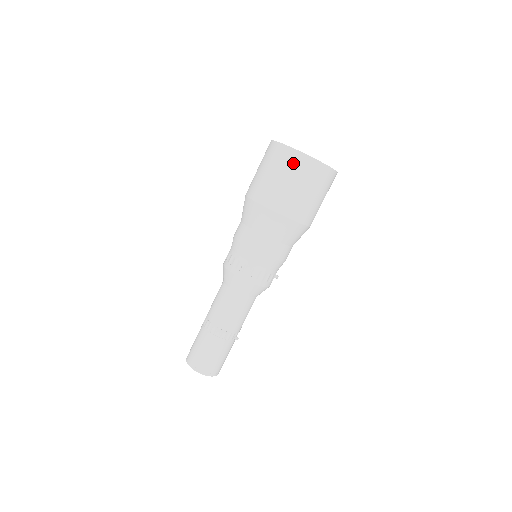
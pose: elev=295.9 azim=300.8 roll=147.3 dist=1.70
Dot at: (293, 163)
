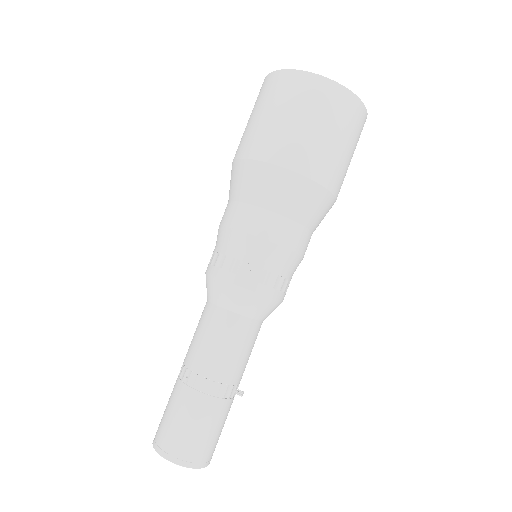
Dot at: (323, 98)
